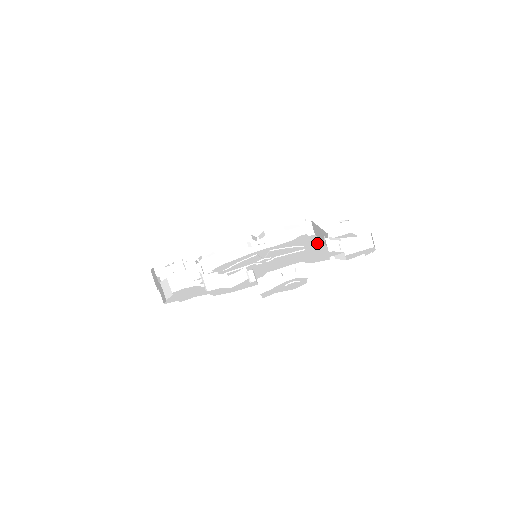
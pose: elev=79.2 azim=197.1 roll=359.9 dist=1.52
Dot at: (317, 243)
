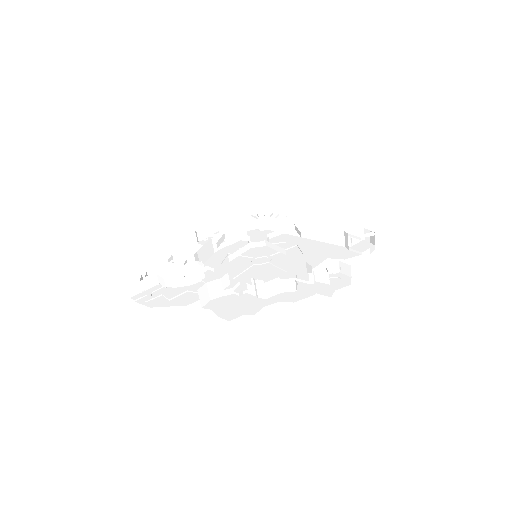
Dot at: (298, 239)
